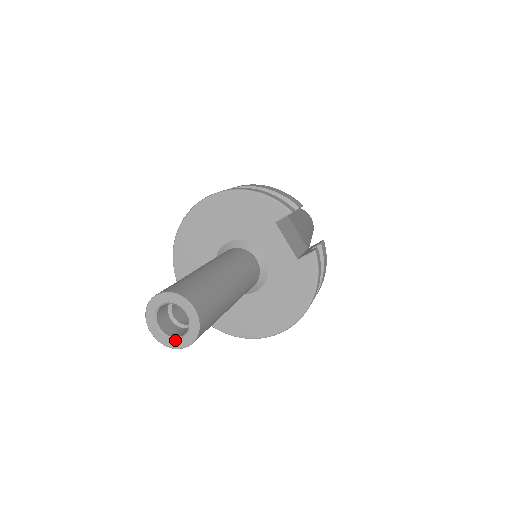
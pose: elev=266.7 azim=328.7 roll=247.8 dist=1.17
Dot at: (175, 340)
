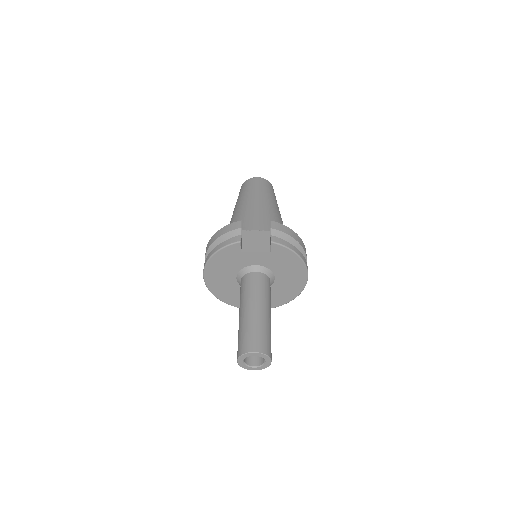
Dot at: (265, 365)
